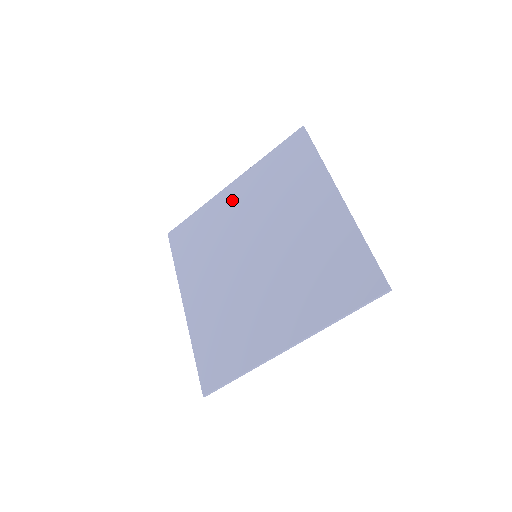
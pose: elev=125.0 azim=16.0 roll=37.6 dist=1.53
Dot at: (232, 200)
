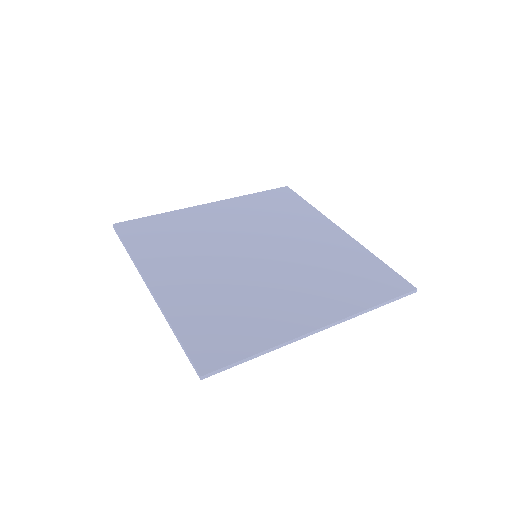
Dot at: (214, 214)
